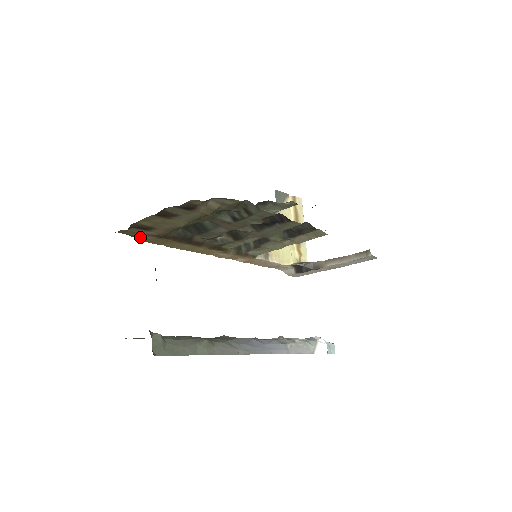
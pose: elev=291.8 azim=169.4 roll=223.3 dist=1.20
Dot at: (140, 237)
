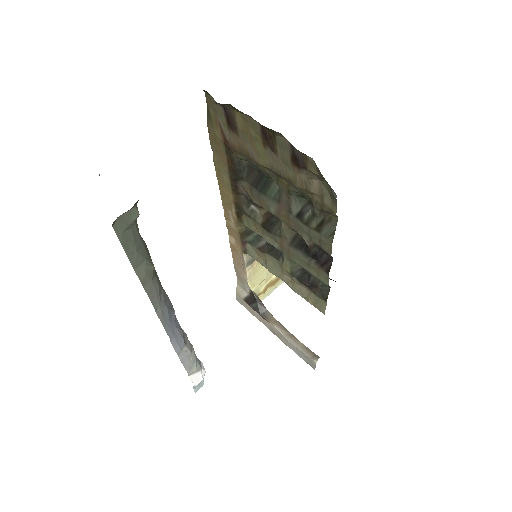
Dot at: (212, 122)
